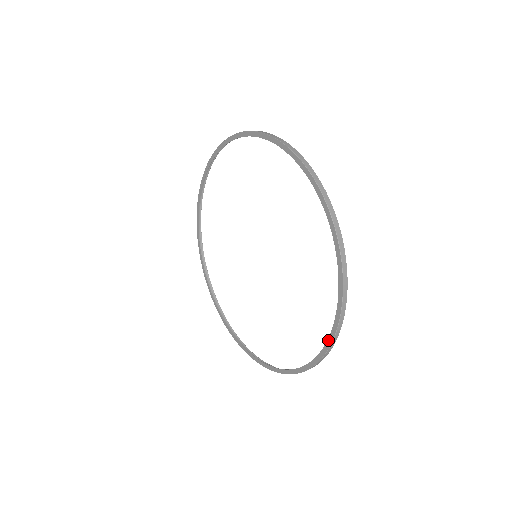
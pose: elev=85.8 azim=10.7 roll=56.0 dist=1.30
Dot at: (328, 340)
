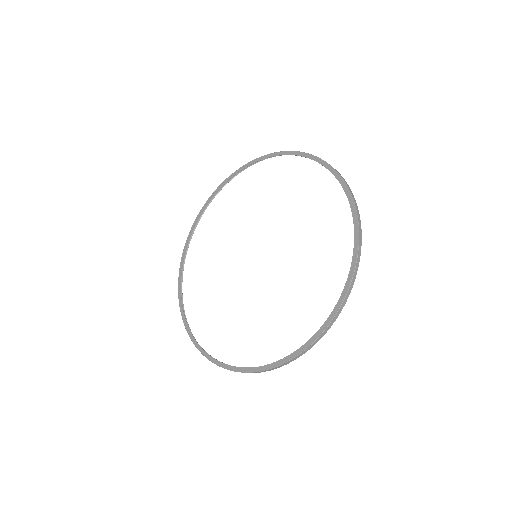
Dot at: (353, 218)
